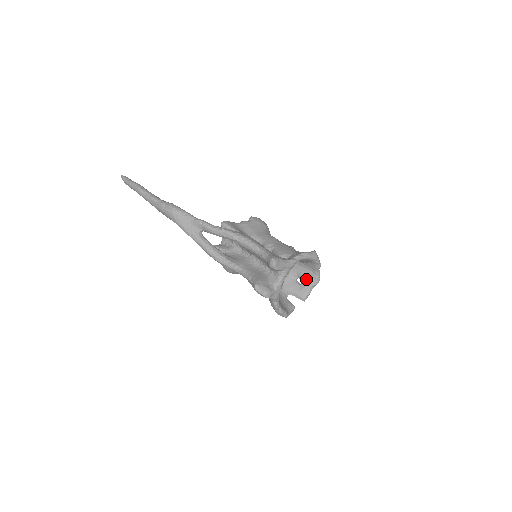
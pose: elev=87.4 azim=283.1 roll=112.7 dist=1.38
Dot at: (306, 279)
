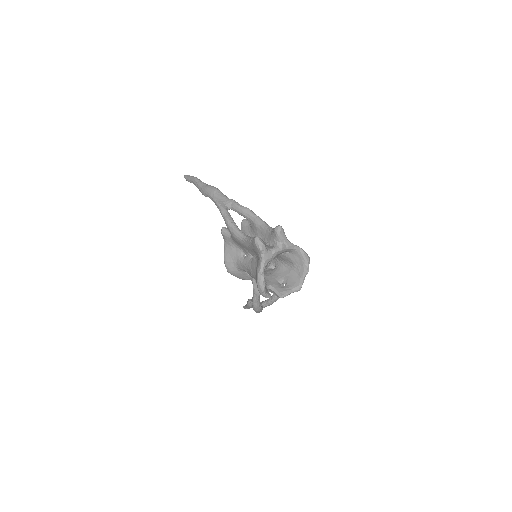
Dot at: (290, 283)
